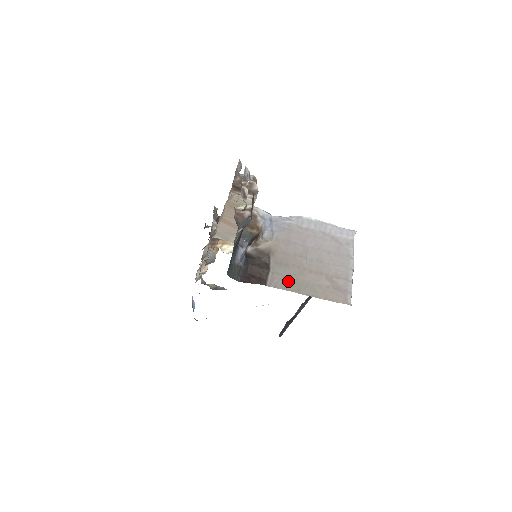
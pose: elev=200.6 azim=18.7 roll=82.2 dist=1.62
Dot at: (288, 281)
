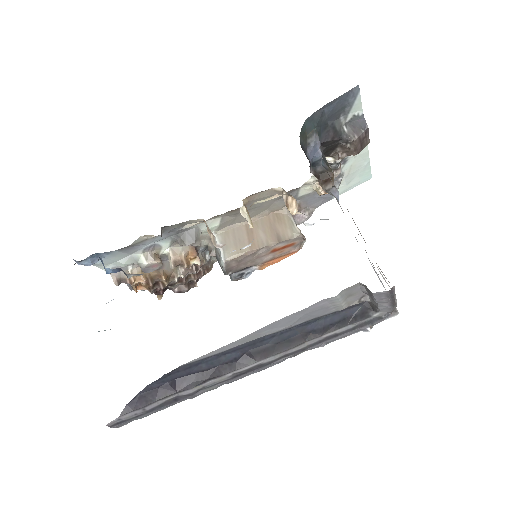
Dot at: occluded
